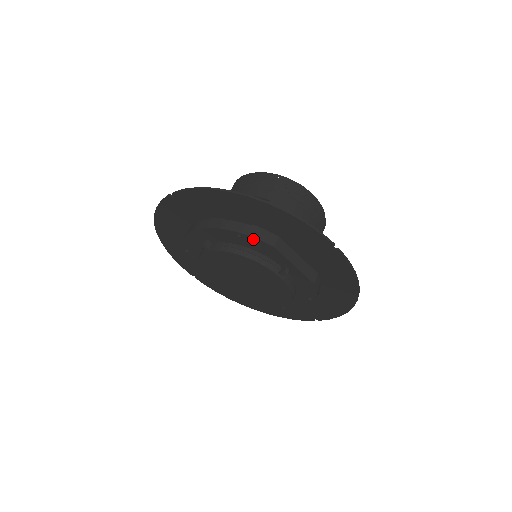
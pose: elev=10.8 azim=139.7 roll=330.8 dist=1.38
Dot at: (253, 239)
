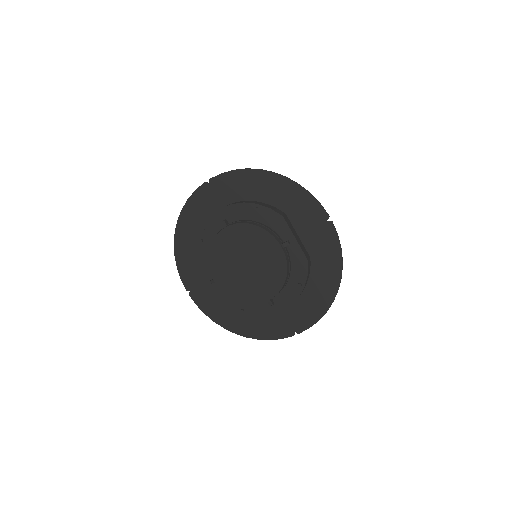
Dot at: (268, 210)
